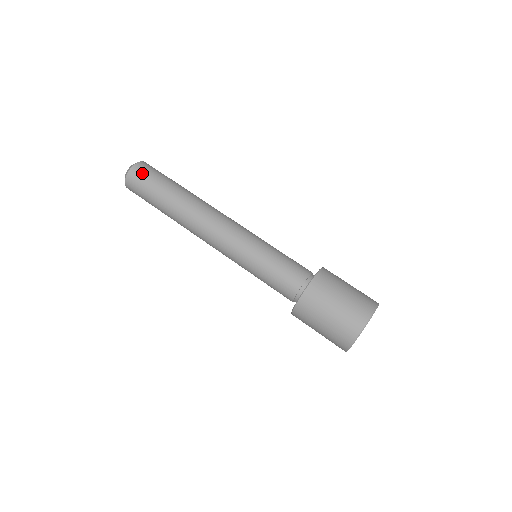
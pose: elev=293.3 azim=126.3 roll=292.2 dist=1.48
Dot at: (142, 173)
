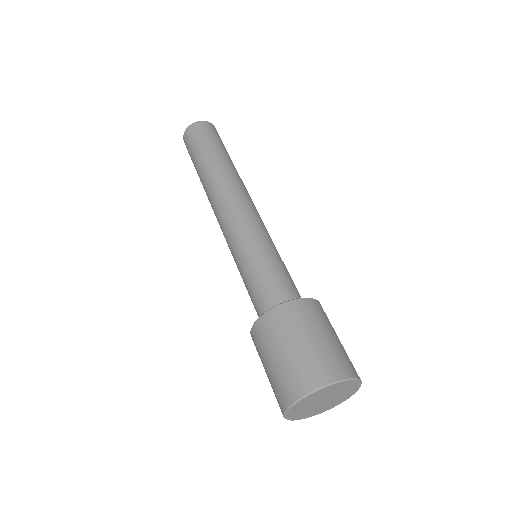
Dot at: (210, 129)
